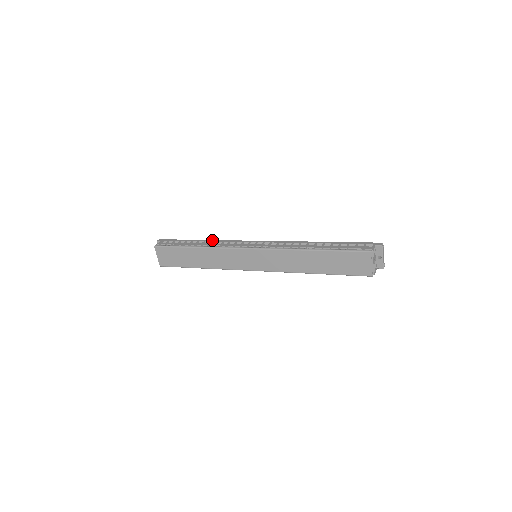
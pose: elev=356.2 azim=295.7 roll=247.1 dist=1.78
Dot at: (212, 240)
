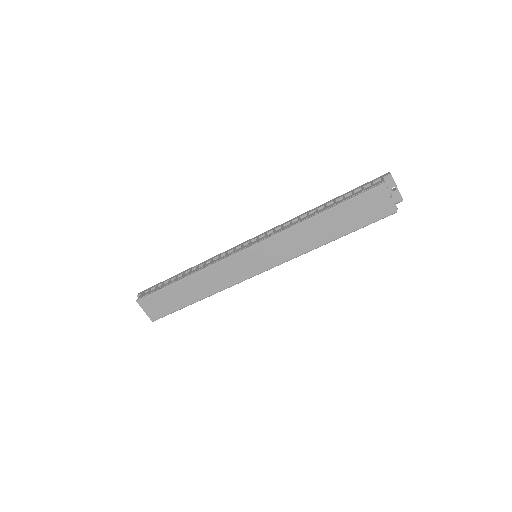
Dot at: (199, 264)
